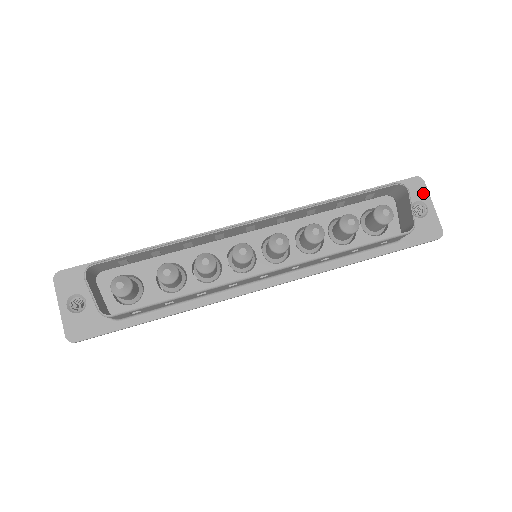
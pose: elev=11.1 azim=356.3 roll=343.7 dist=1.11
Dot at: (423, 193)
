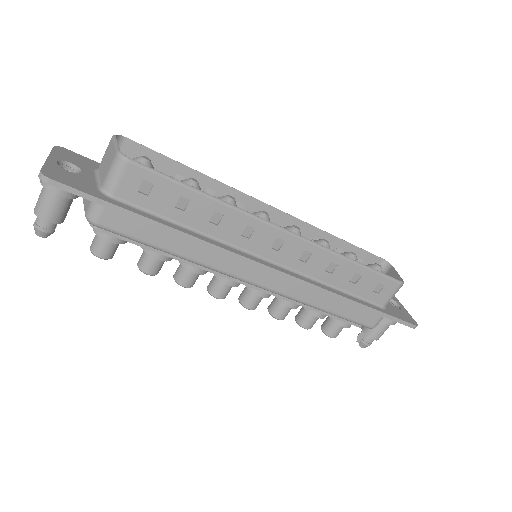
Dot at: (394, 297)
